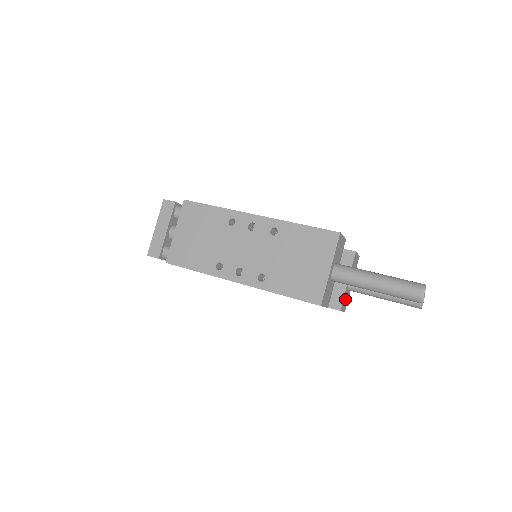
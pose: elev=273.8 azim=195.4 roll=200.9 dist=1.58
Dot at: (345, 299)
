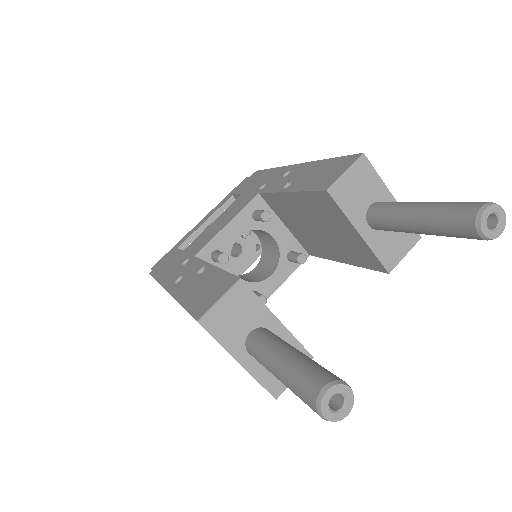
Dot at: (390, 242)
